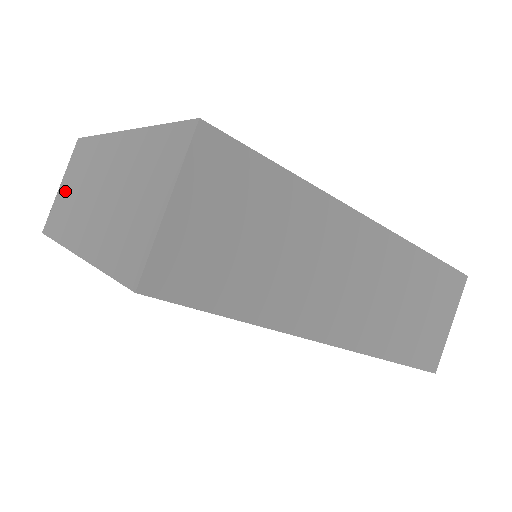
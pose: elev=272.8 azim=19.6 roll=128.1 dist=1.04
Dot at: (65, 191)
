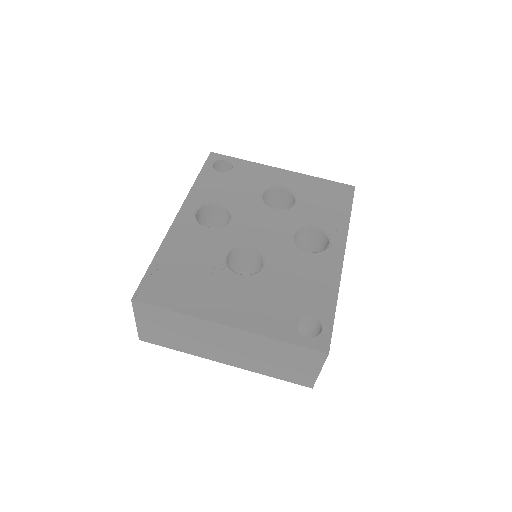
Dot at: (156, 329)
